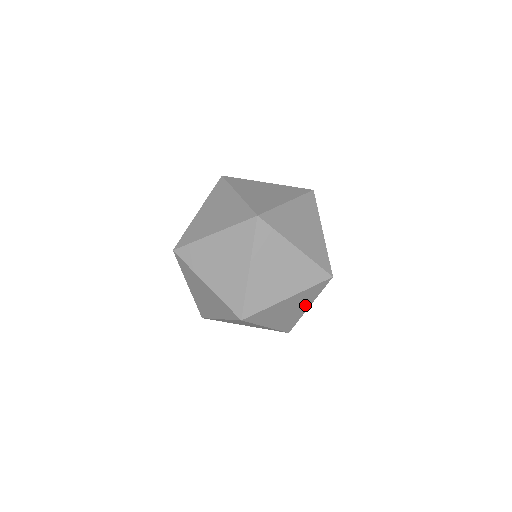
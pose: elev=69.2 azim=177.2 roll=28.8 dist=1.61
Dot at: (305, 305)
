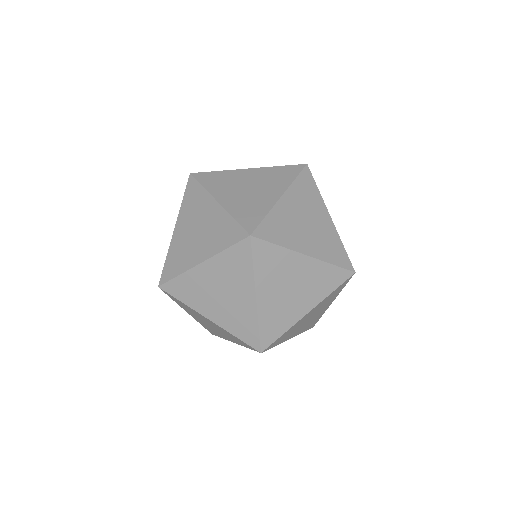
Dot at: (230, 338)
